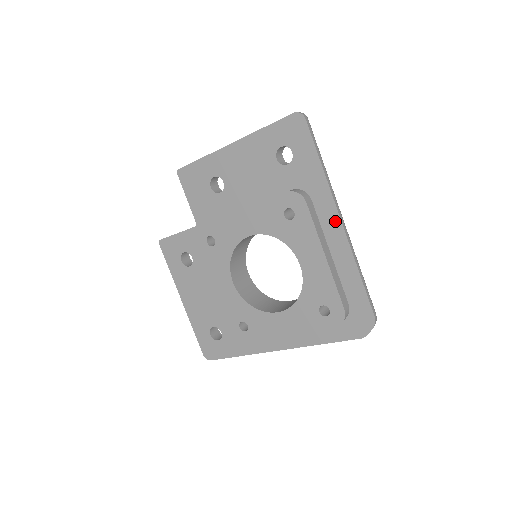
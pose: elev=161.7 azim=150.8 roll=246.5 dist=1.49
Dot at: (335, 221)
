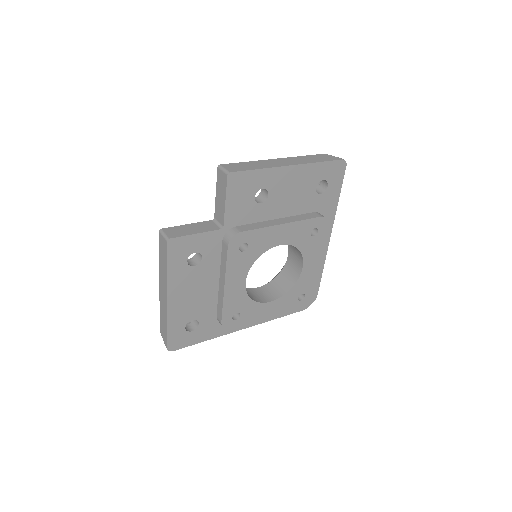
Dot at: (327, 237)
